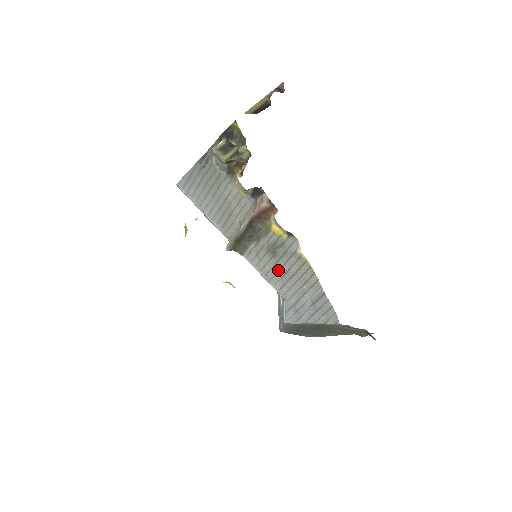
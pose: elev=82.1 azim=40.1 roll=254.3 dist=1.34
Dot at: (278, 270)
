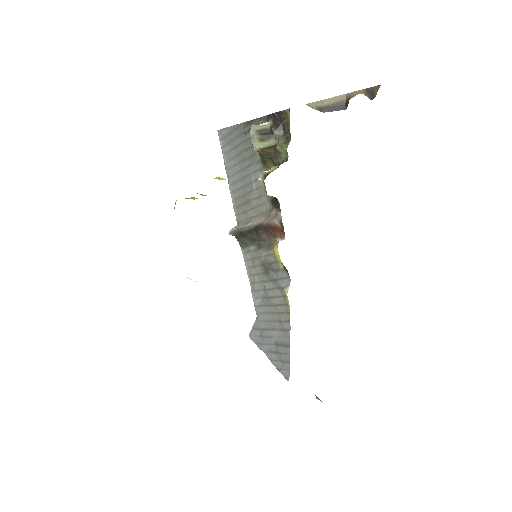
Dot at: (263, 289)
